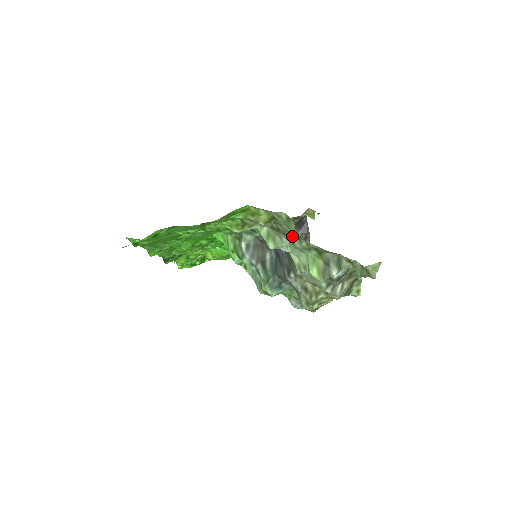
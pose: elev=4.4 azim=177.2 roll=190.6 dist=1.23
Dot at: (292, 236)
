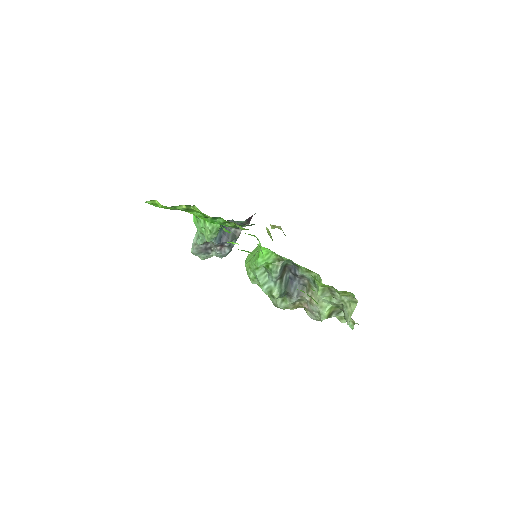
Dot at: (342, 302)
